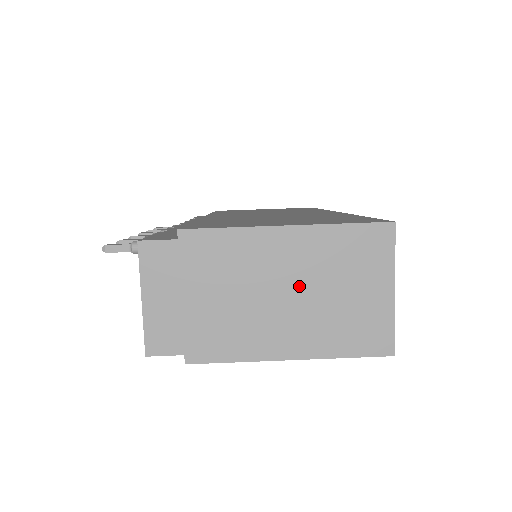
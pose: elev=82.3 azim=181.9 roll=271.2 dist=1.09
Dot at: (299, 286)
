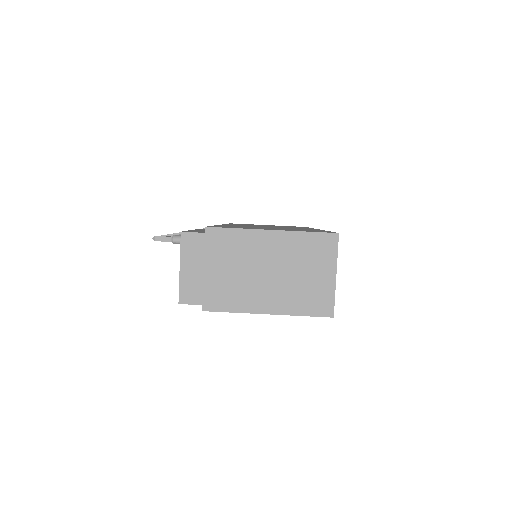
Dot at: (277, 268)
